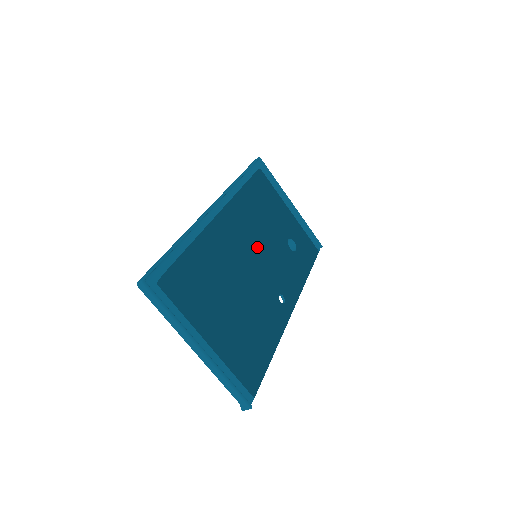
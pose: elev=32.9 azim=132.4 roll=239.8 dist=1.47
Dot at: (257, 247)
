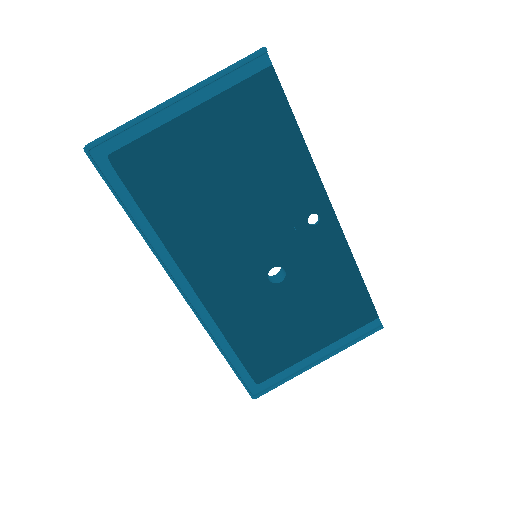
Dot at: (259, 304)
